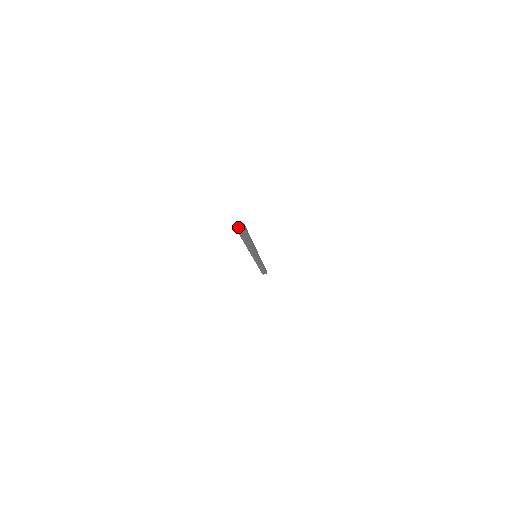
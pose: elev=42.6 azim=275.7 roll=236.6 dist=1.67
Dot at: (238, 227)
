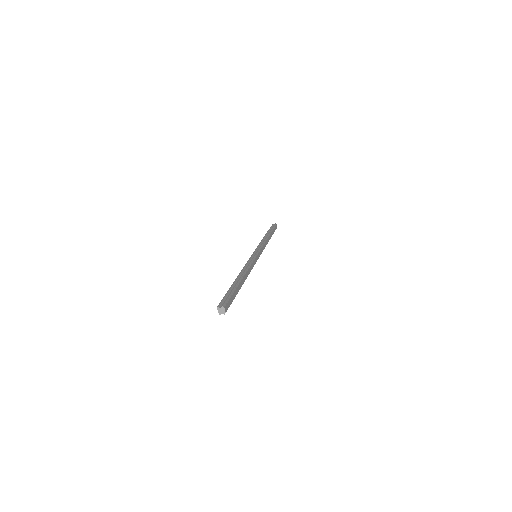
Dot at: (219, 312)
